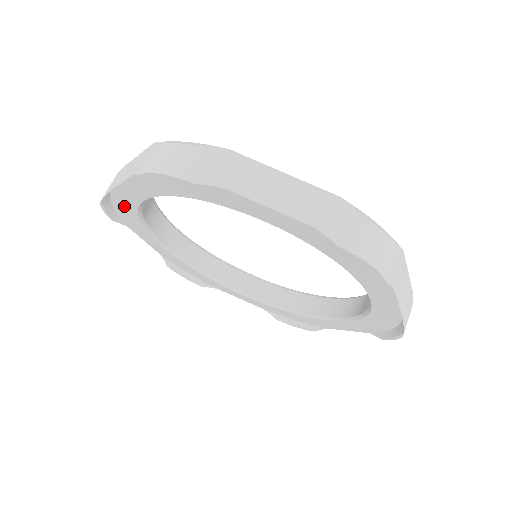
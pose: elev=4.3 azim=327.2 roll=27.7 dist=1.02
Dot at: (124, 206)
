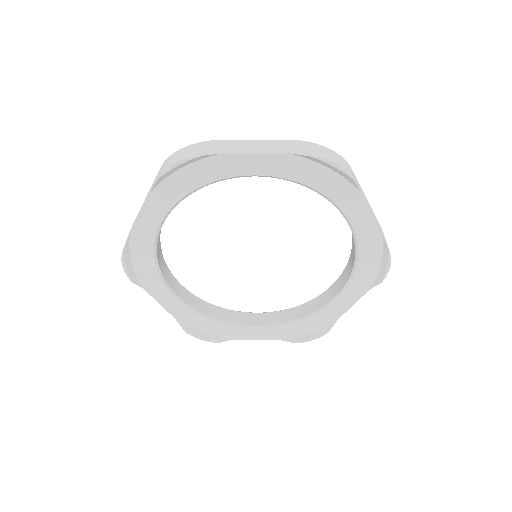
Dot at: (204, 171)
